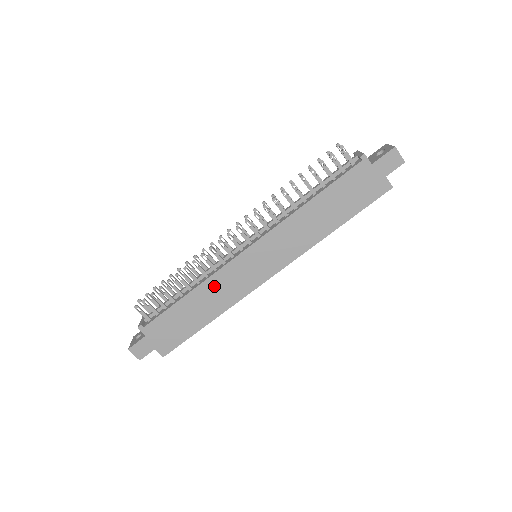
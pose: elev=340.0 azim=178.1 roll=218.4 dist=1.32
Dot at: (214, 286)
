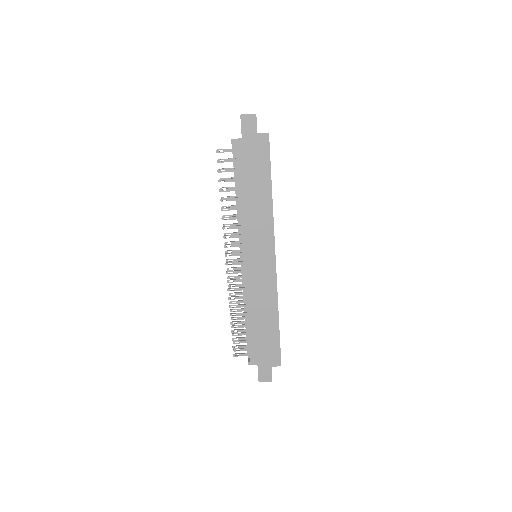
Dot at: (254, 298)
